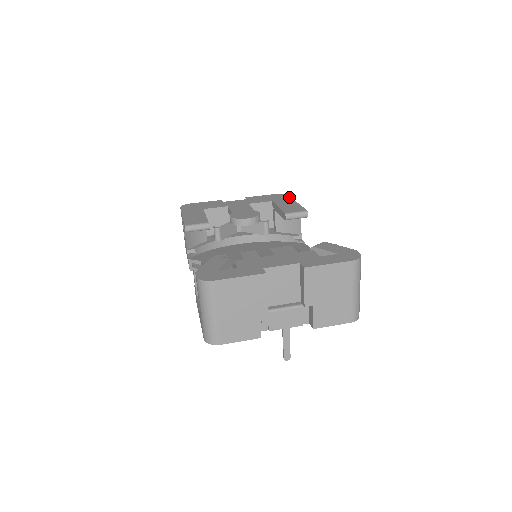
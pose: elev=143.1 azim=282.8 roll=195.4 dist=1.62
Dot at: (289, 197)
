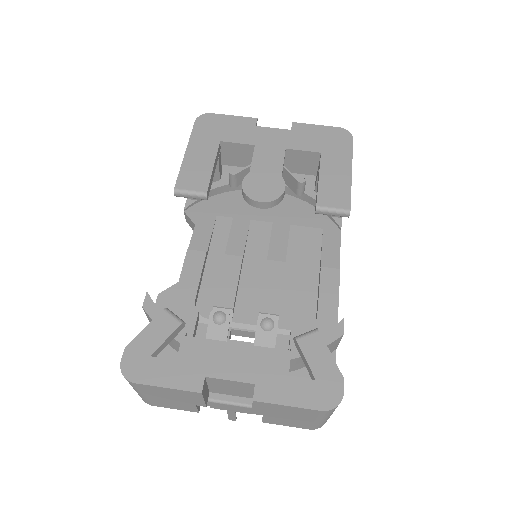
Dot at: (350, 148)
